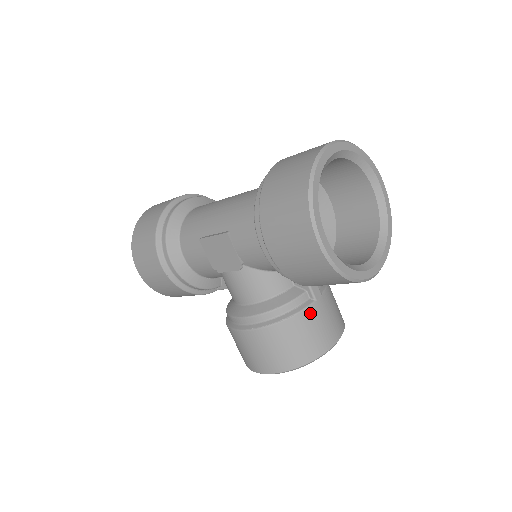
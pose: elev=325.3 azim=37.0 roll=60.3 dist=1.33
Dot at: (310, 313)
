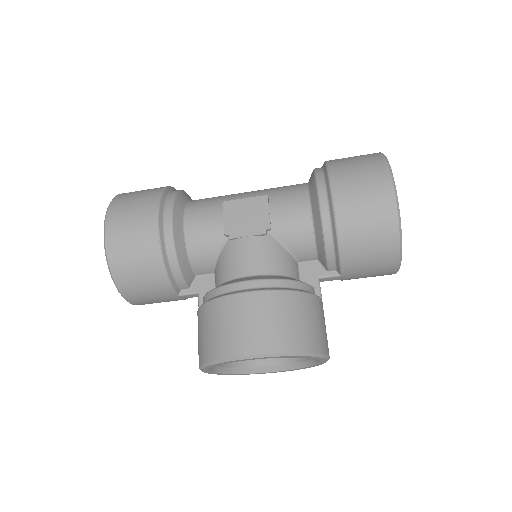
Dot at: (319, 304)
